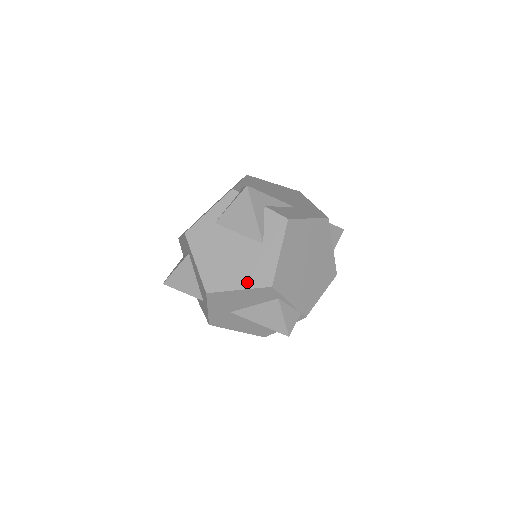
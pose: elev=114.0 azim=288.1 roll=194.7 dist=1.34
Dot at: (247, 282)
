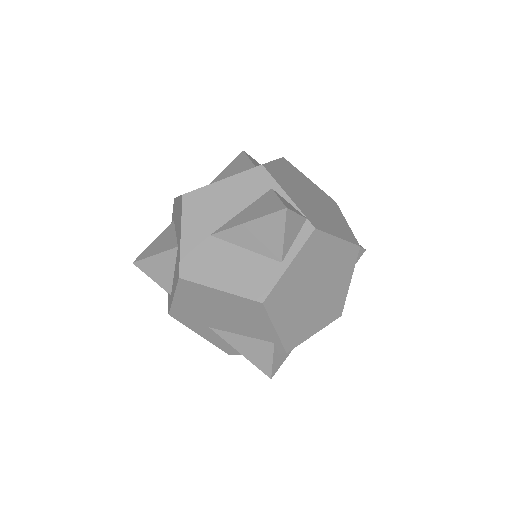
Dot at: (233, 175)
